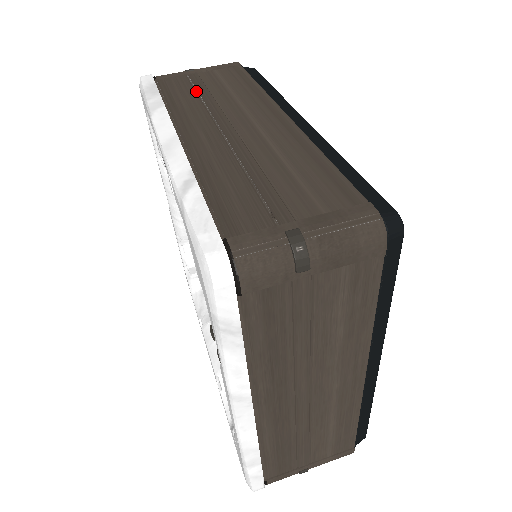
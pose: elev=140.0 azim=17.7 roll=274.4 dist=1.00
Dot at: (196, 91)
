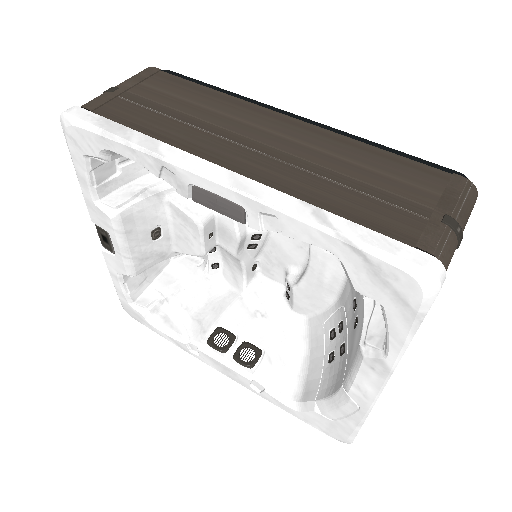
Dot at: (160, 114)
